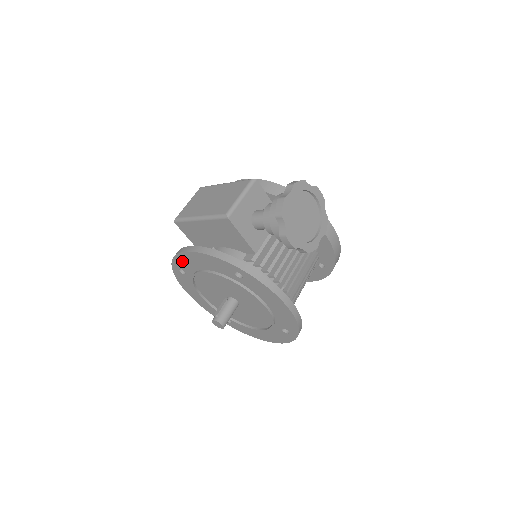
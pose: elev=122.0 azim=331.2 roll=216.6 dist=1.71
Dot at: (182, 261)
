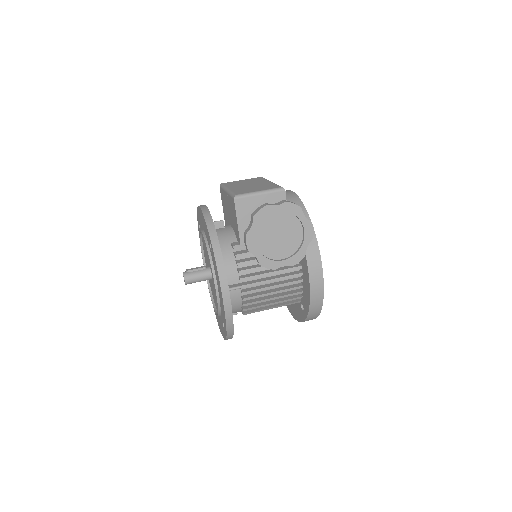
Dot at: occluded
